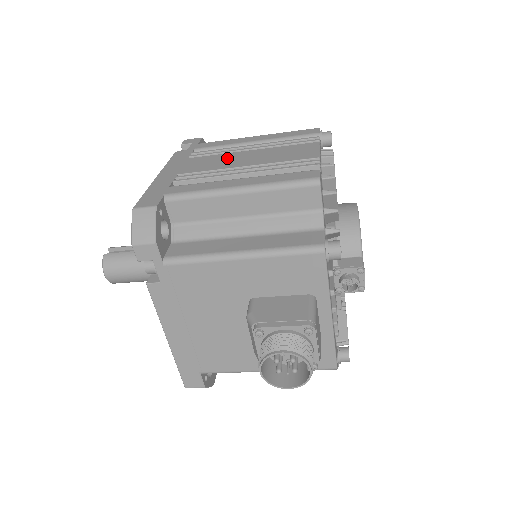
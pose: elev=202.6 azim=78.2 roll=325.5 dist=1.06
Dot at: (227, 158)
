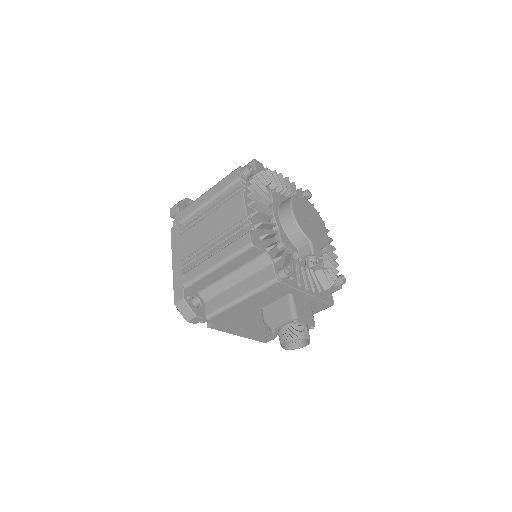
Dot at: (200, 230)
